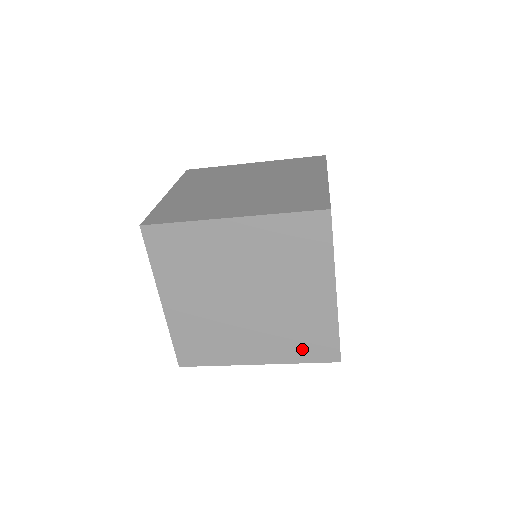
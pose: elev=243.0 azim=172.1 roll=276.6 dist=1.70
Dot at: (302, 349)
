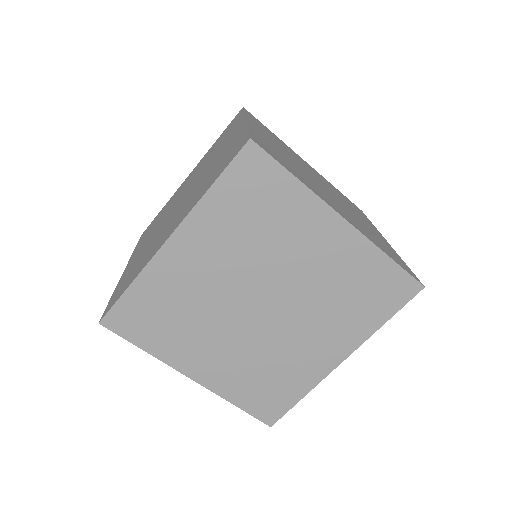
Dot at: (370, 308)
